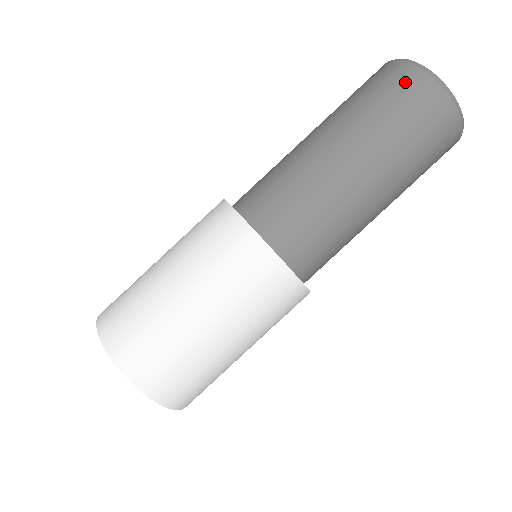
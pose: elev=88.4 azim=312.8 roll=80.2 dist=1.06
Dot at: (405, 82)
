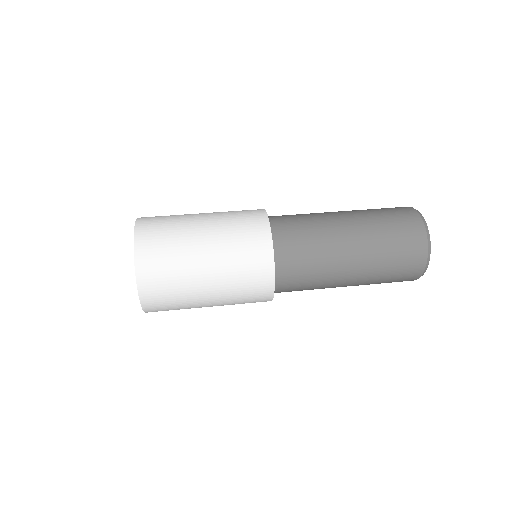
Dot at: occluded
